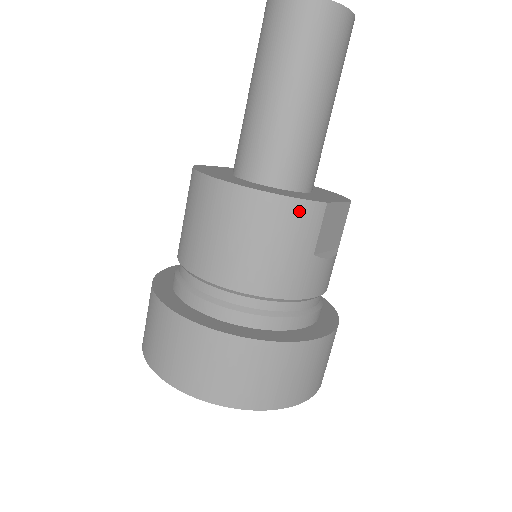
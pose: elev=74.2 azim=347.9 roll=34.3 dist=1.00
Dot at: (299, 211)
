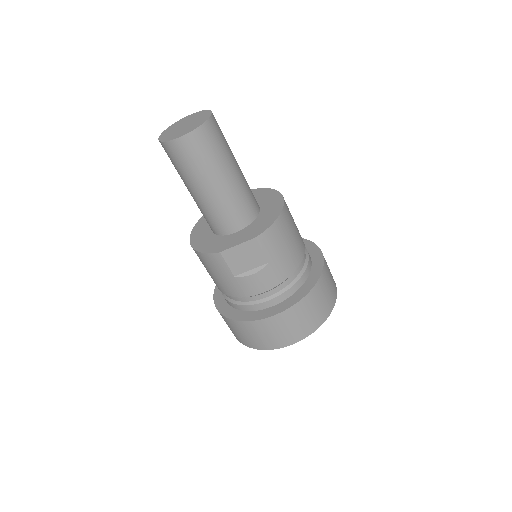
Dot at: (209, 258)
